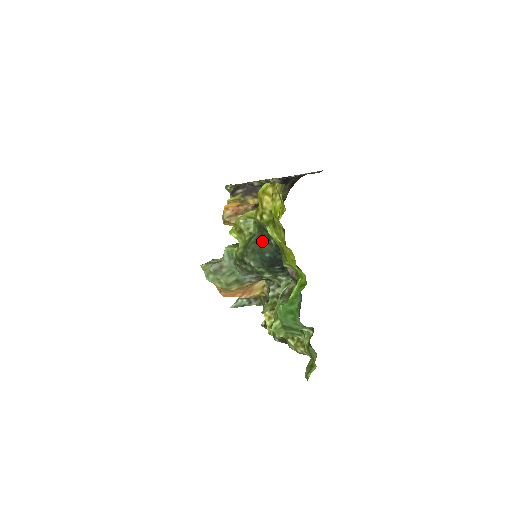
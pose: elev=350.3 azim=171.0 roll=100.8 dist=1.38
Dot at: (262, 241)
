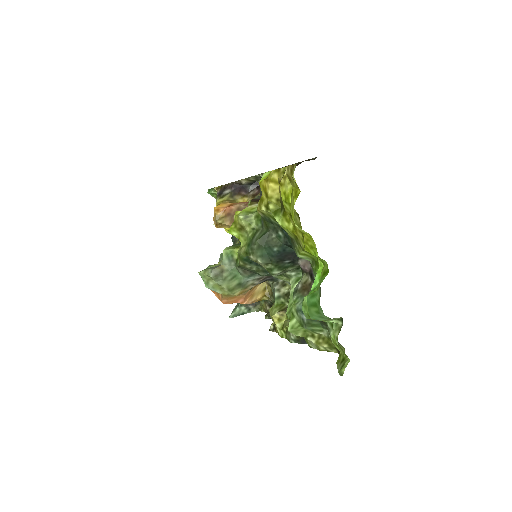
Dot at: (268, 235)
